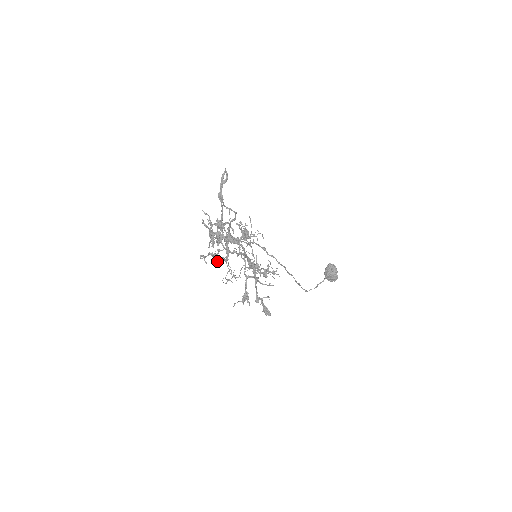
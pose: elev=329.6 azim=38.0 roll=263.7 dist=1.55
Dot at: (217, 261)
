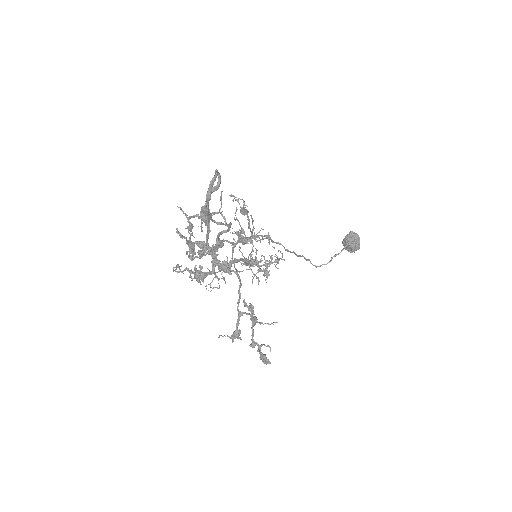
Dot at: (198, 278)
